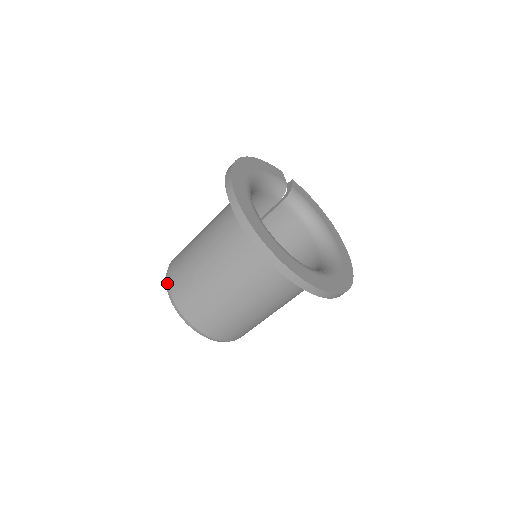
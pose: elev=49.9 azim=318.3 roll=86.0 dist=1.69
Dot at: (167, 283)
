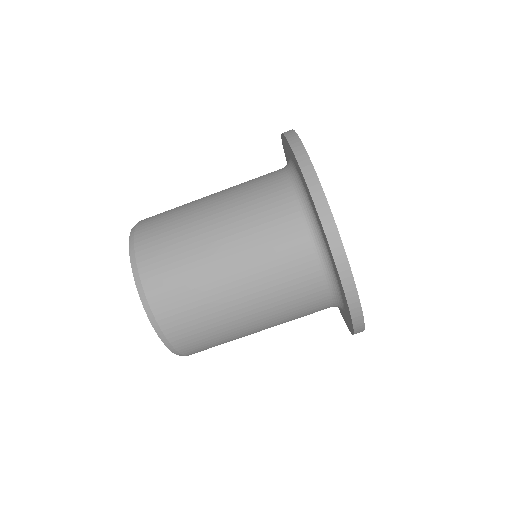
Dot at: occluded
